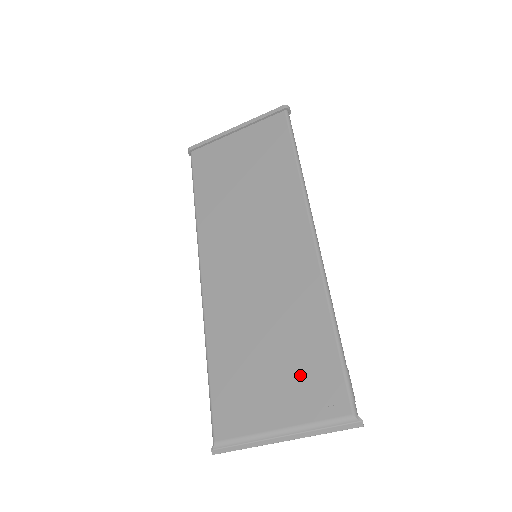
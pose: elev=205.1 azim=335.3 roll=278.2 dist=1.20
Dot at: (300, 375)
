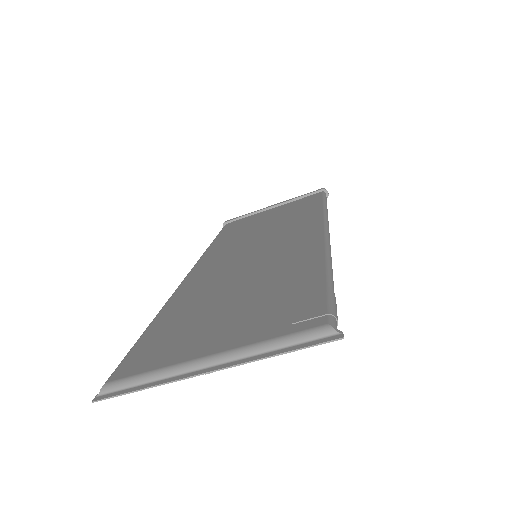
Dot at: (265, 308)
